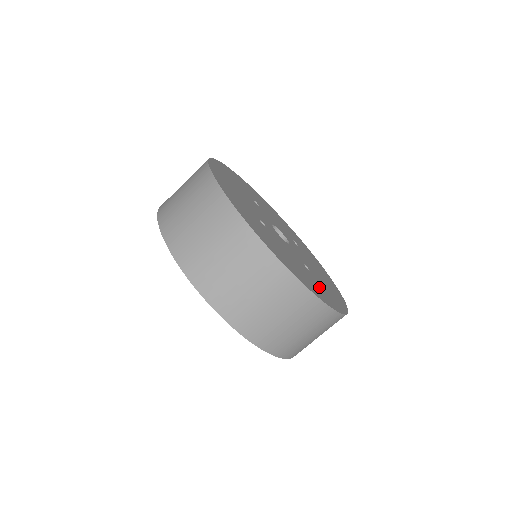
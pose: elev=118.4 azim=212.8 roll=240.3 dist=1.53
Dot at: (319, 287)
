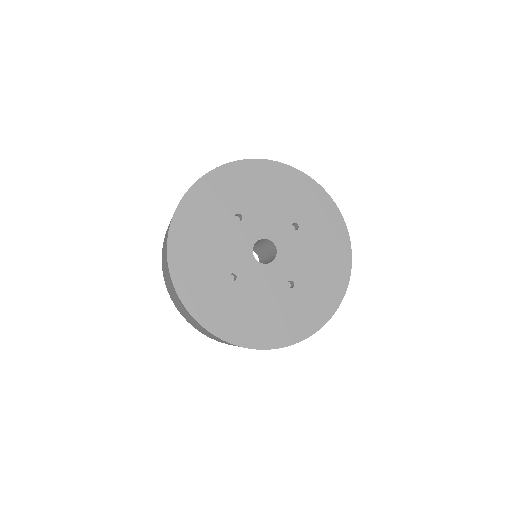
Dot at: (296, 313)
